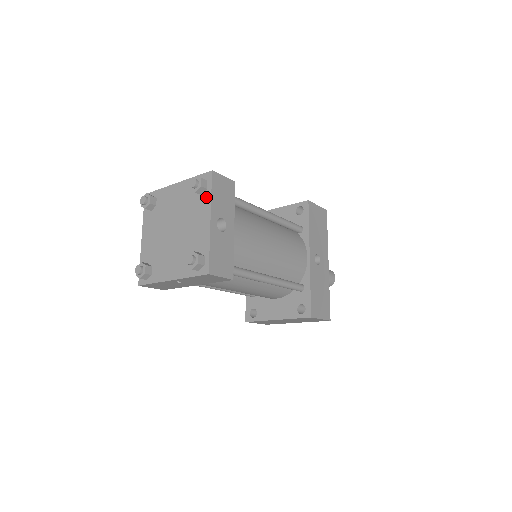
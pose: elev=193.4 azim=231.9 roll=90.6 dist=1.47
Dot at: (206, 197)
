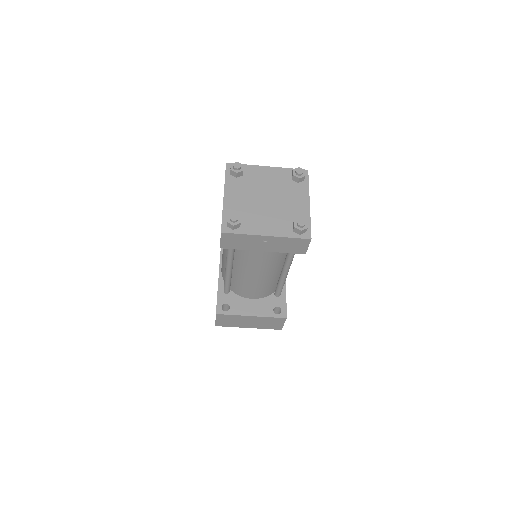
Dot at: (304, 186)
